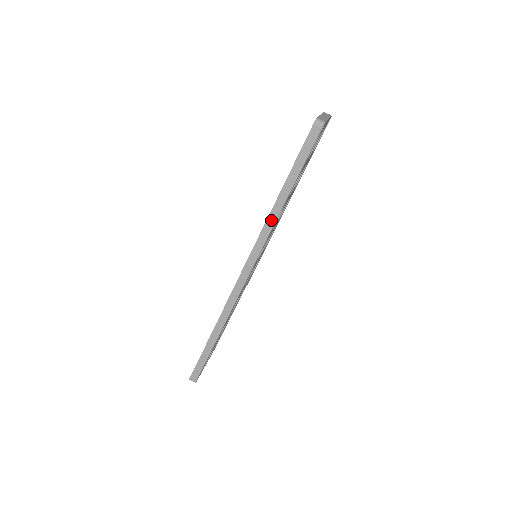
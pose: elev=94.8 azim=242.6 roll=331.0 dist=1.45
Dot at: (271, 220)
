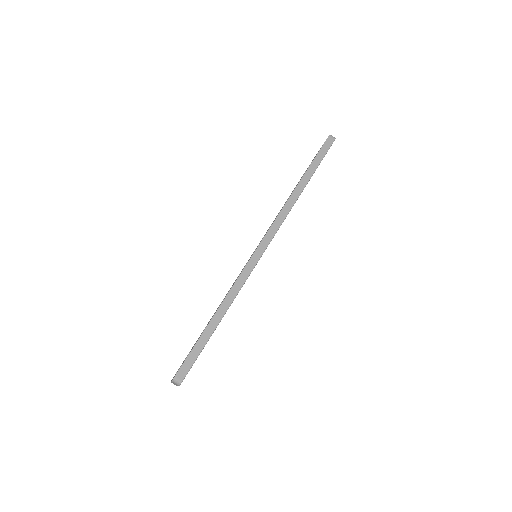
Dot at: (292, 200)
